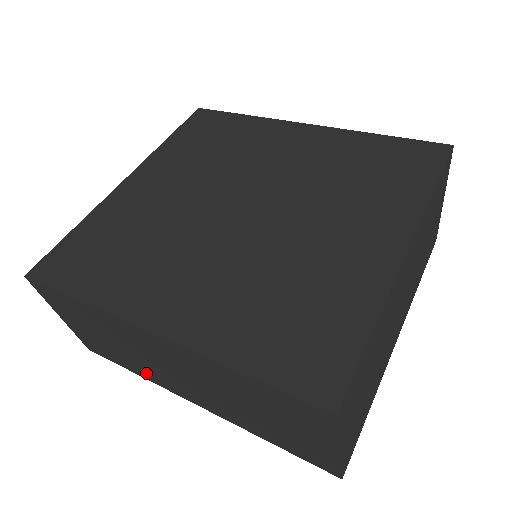
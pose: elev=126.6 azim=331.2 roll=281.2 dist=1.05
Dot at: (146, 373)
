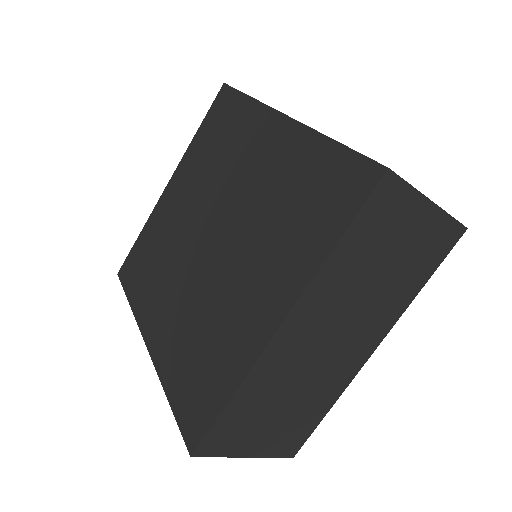
Dot at: occluded
